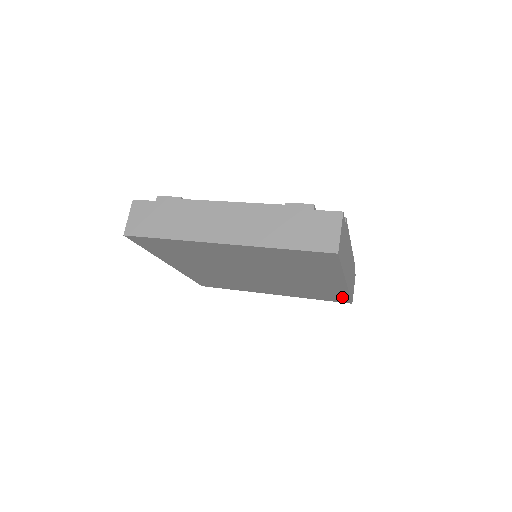
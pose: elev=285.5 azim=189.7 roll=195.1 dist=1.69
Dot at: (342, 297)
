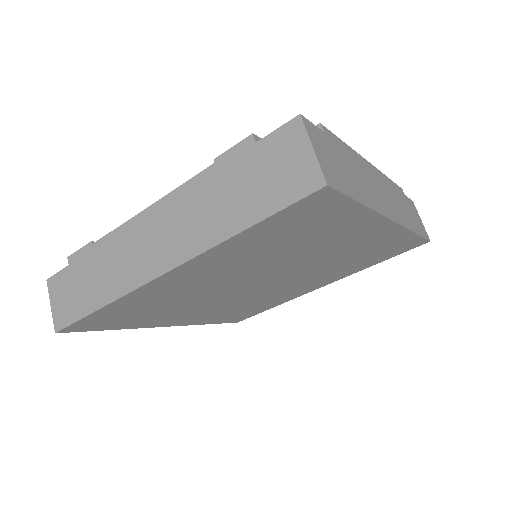
Dot at: (408, 242)
